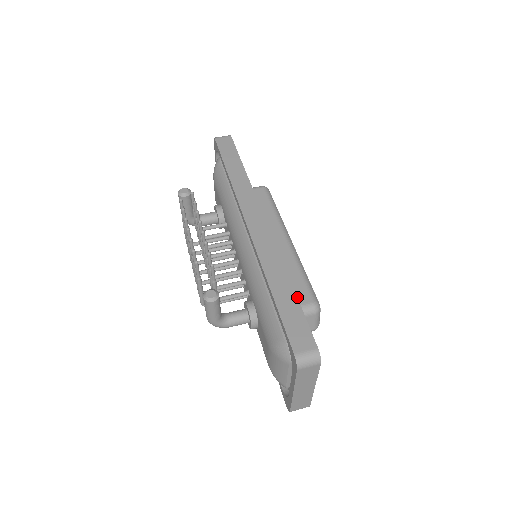
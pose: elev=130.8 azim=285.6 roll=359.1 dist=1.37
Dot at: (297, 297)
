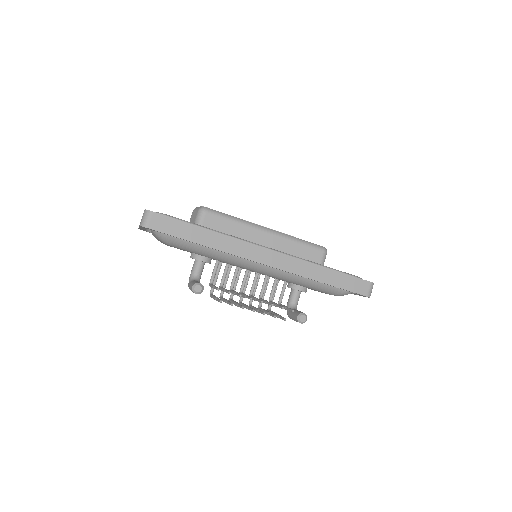
Dot at: (315, 259)
